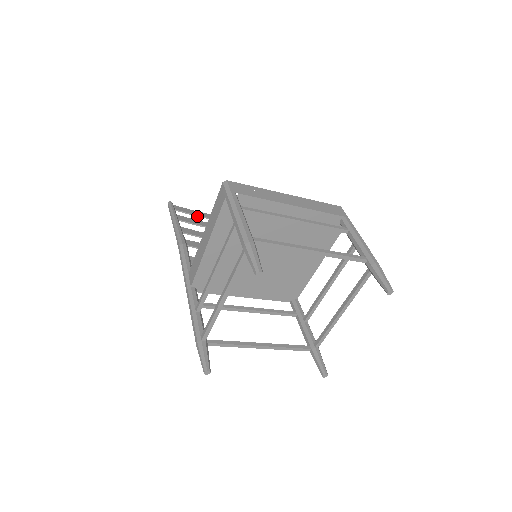
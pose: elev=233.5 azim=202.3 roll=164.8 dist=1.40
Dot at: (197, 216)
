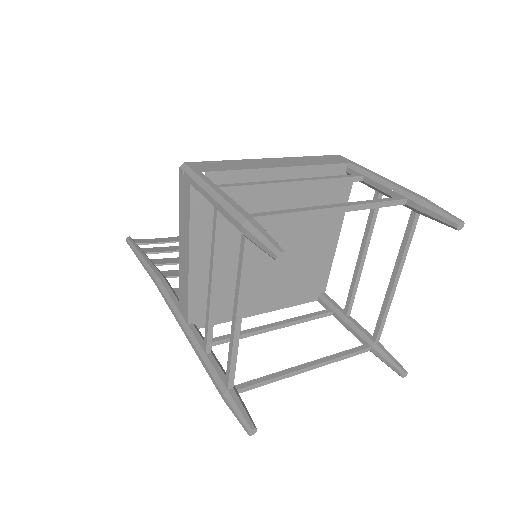
Dot at: occluded
